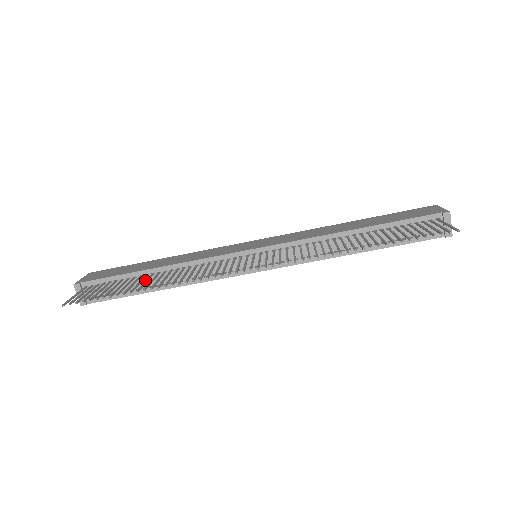
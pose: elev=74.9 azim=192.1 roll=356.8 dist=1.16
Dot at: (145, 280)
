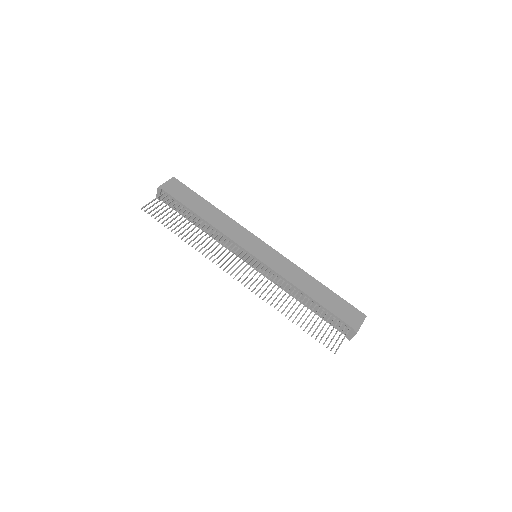
Dot at: (194, 217)
